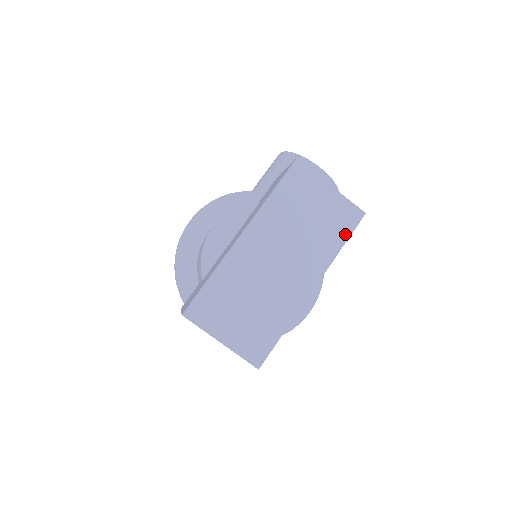
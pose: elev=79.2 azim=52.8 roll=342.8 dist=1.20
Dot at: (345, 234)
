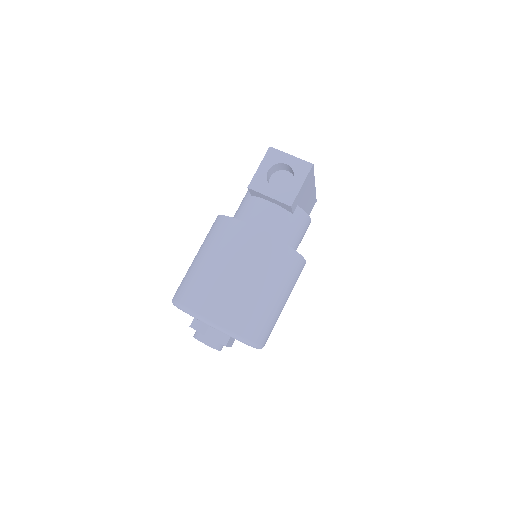
Dot at: occluded
